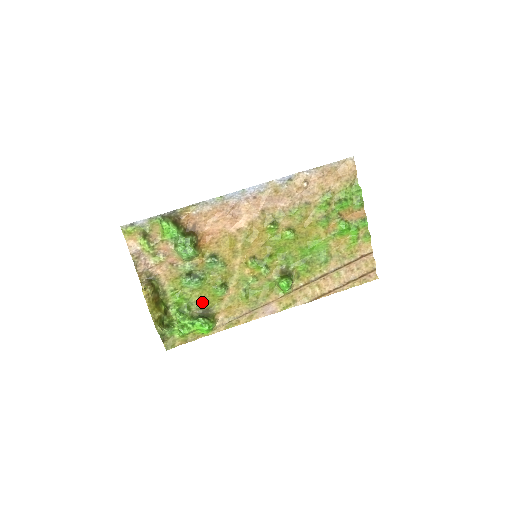
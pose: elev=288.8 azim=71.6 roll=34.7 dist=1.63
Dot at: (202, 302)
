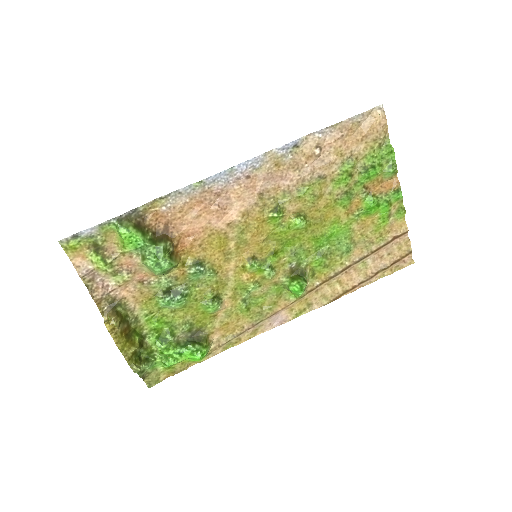
Dot at: (189, 323)
